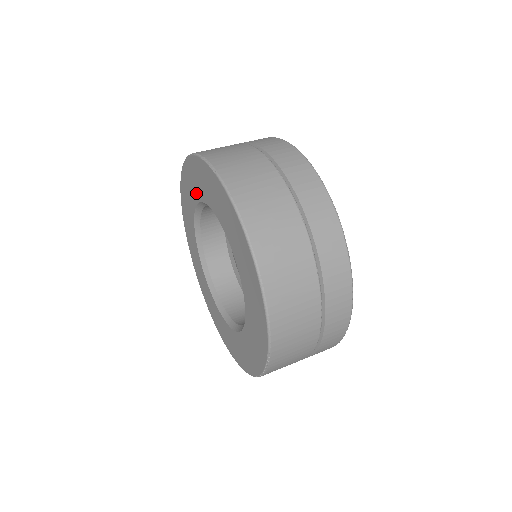
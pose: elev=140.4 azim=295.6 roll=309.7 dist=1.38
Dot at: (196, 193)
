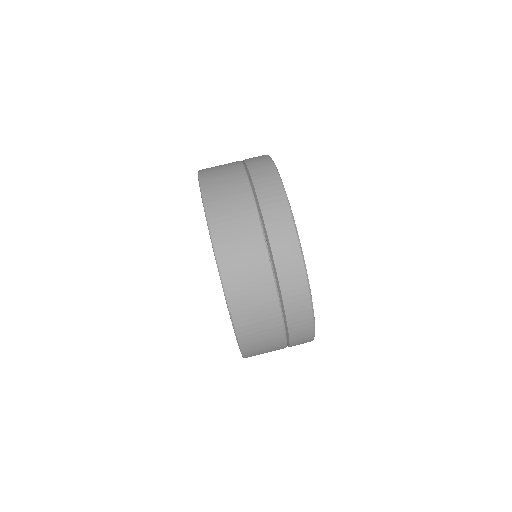
Dot at: occluded
